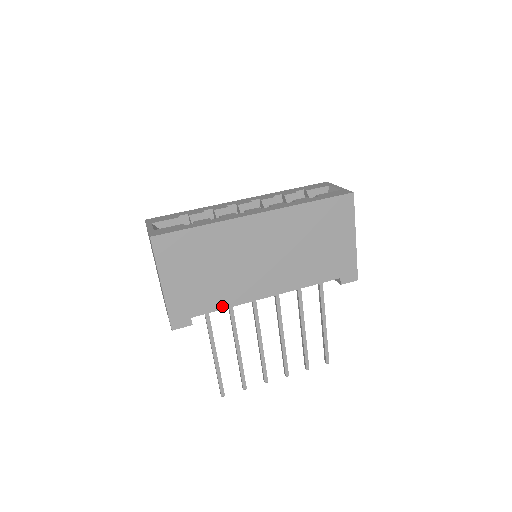
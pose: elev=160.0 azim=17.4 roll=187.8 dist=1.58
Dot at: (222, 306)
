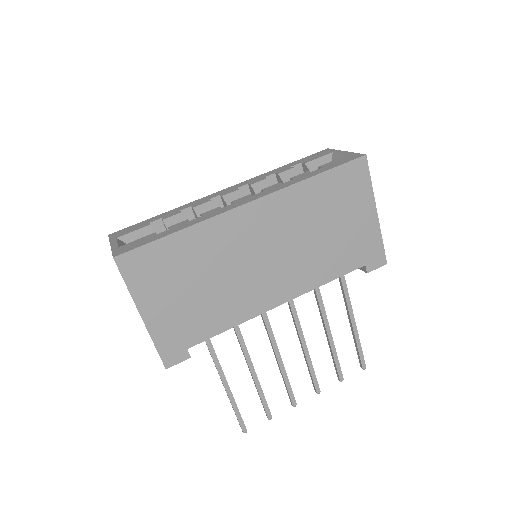
Dot at: (224, 327)
